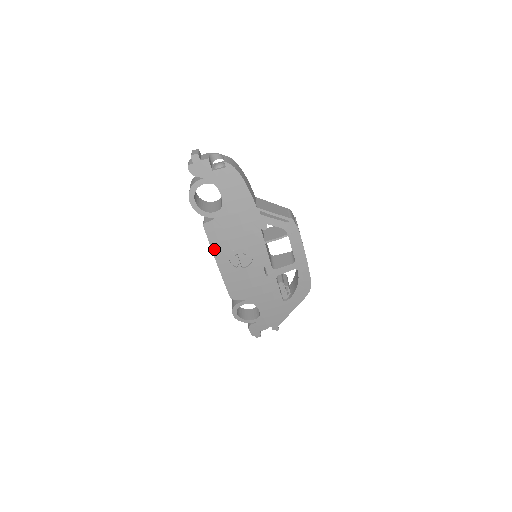
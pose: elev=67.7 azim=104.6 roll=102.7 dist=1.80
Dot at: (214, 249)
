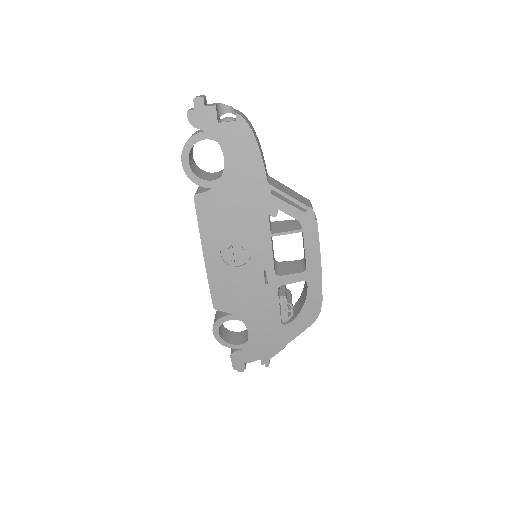
Dot at: (203, 233)
